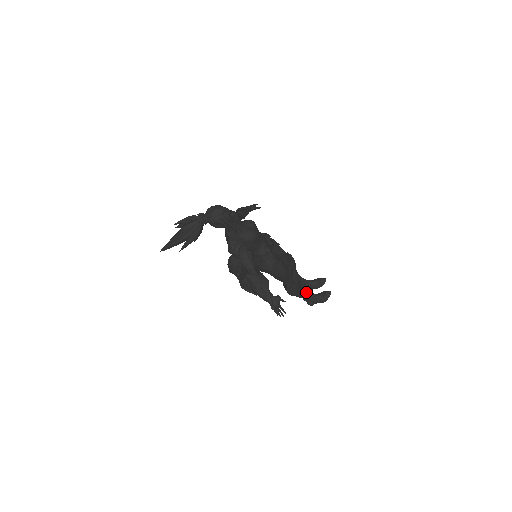
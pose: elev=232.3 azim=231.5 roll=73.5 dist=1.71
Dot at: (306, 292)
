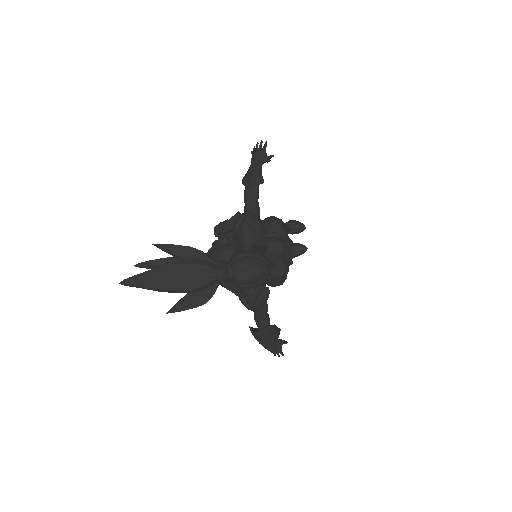
Dot at: occluded
